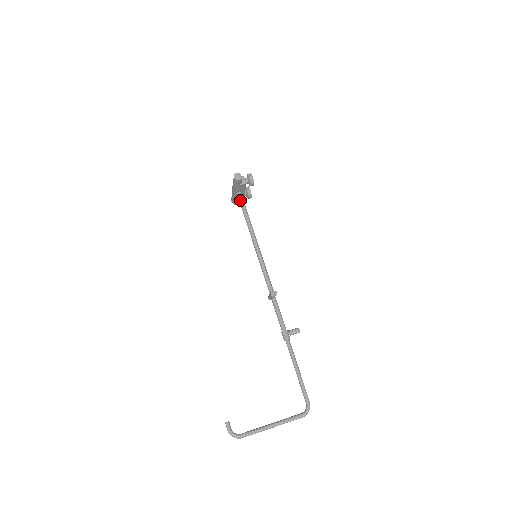
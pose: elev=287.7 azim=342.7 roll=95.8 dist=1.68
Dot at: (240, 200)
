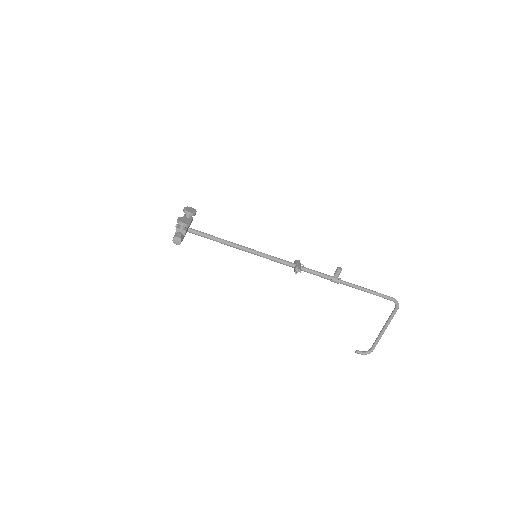
Dot at: occluded
